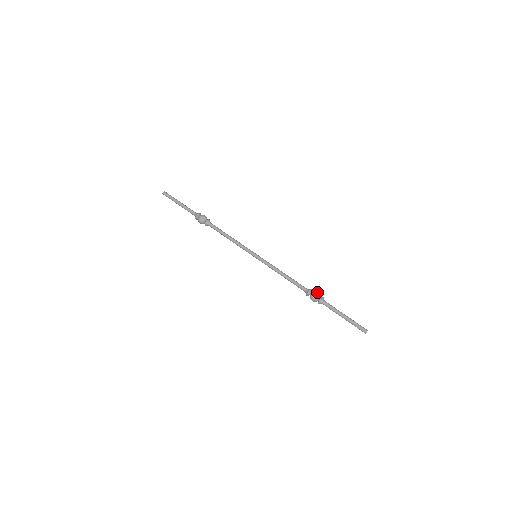
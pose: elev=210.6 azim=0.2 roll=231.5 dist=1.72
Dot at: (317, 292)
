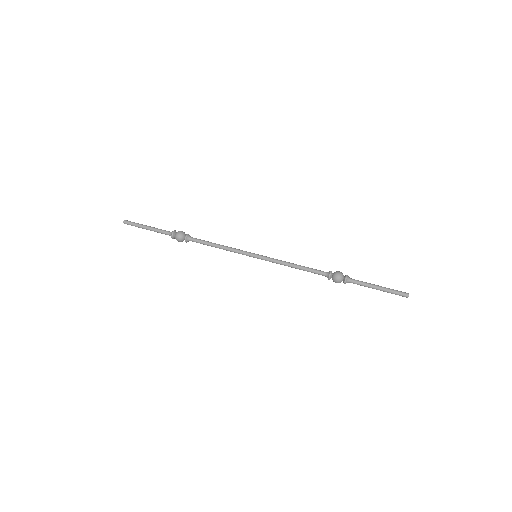
Dot at: occluded
